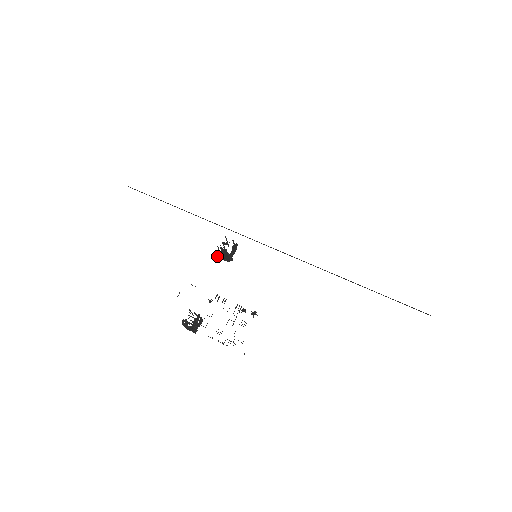
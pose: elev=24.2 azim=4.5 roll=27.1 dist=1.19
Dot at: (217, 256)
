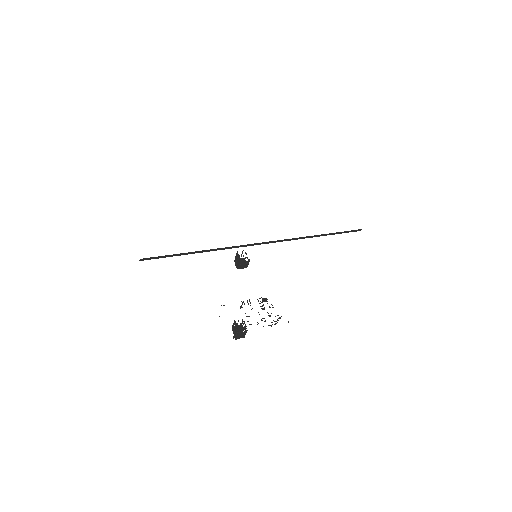
Dot at: (238, 268)
